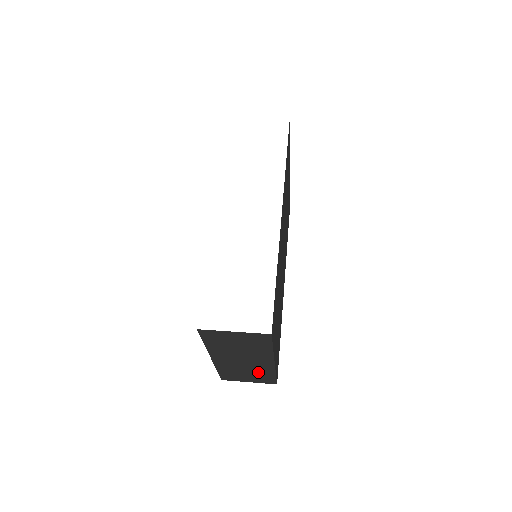
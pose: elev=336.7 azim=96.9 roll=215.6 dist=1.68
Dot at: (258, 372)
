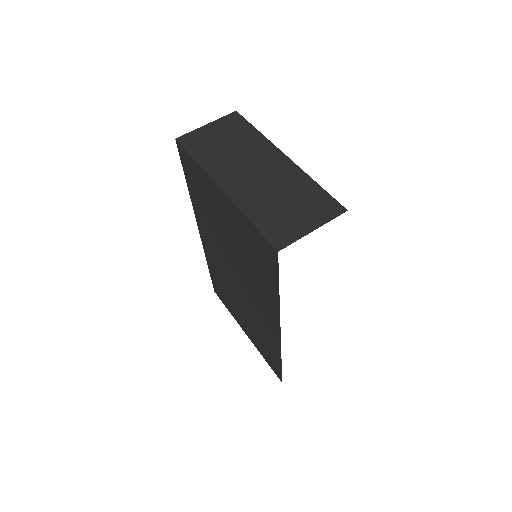
Dot at: occluded
